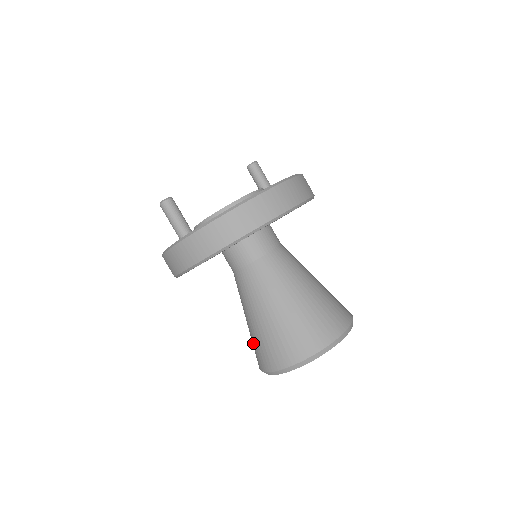
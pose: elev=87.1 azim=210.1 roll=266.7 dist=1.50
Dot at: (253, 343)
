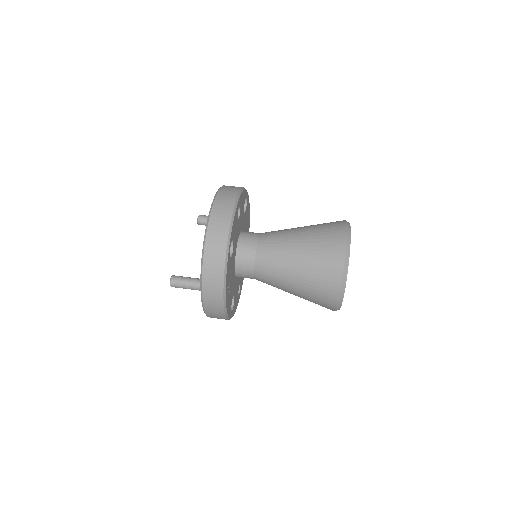
Dot at: (312, 301)
